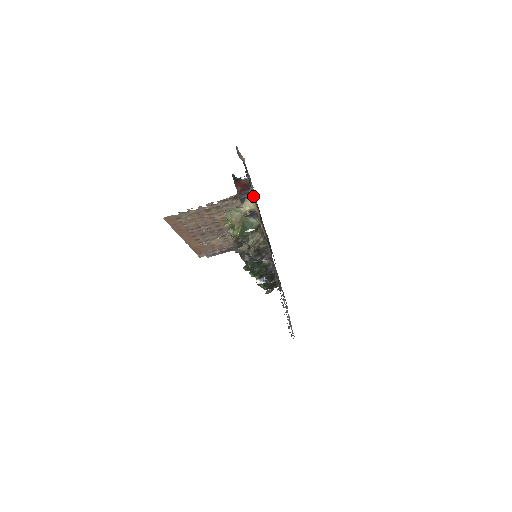
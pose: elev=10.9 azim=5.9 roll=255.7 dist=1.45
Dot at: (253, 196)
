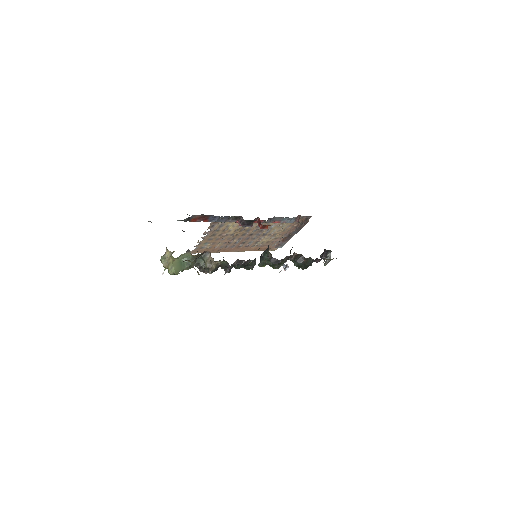
Dot at: occluded
